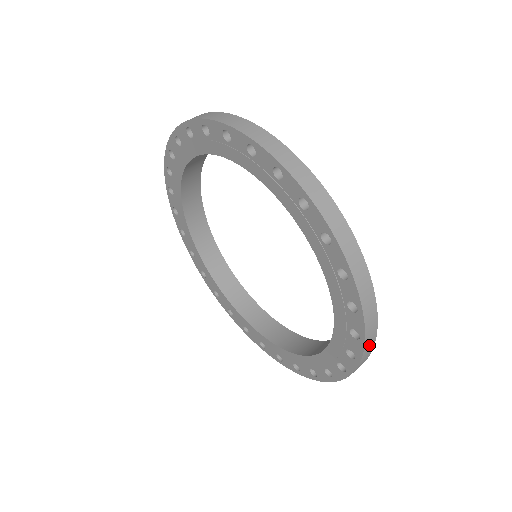
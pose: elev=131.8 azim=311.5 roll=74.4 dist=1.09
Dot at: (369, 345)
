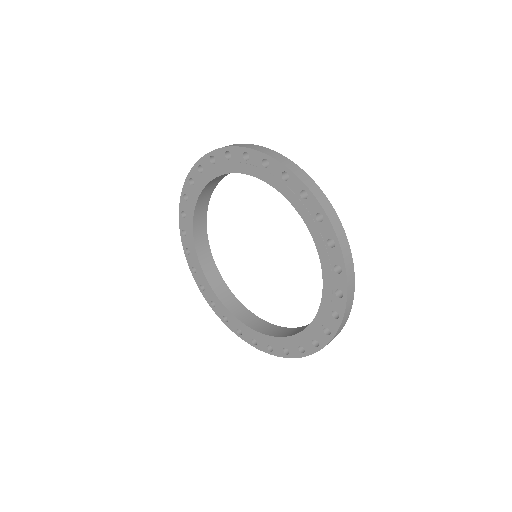
Dot at: (346, 250)
